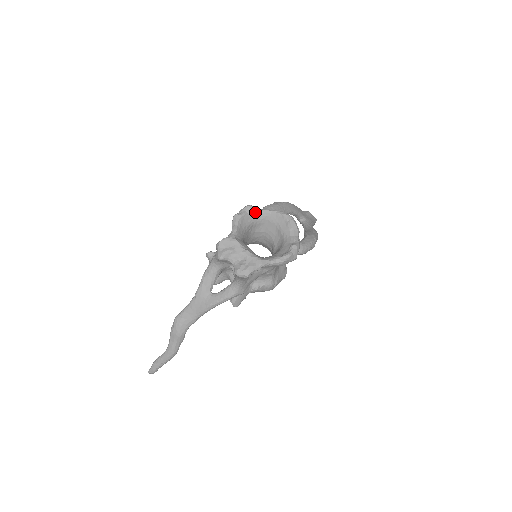
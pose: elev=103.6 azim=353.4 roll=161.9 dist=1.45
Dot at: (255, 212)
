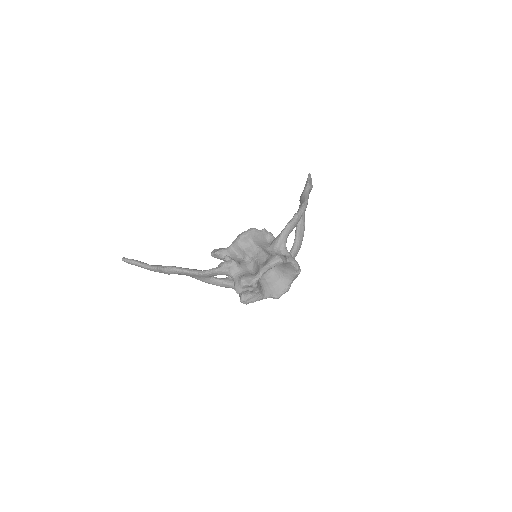
Dot at: (282, 263)
